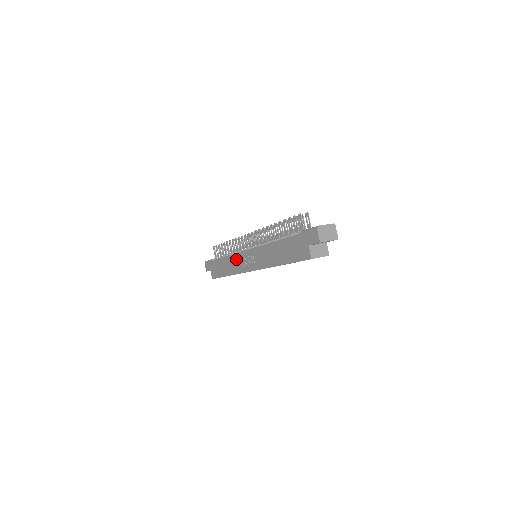
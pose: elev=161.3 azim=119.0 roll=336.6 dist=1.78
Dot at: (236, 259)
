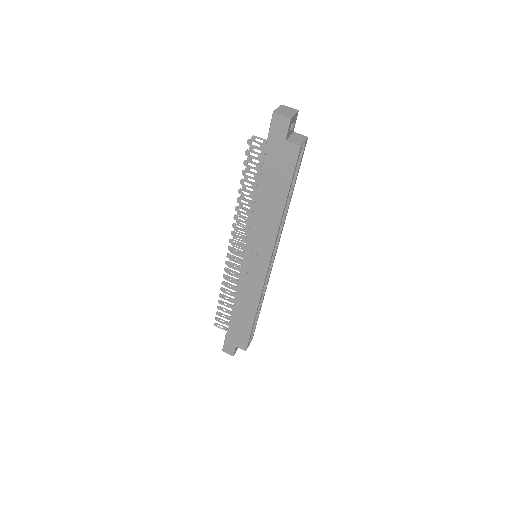
Dot at: (244, 286)
